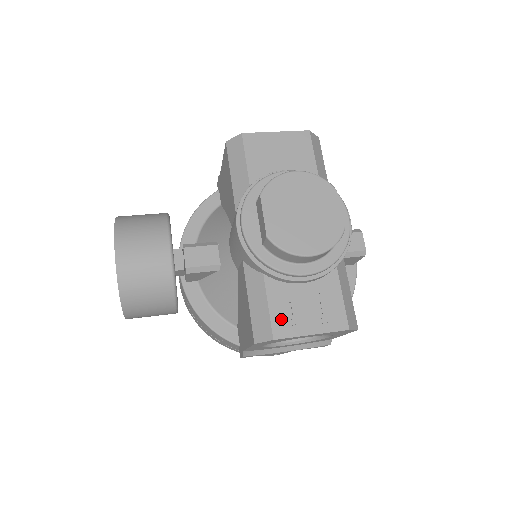
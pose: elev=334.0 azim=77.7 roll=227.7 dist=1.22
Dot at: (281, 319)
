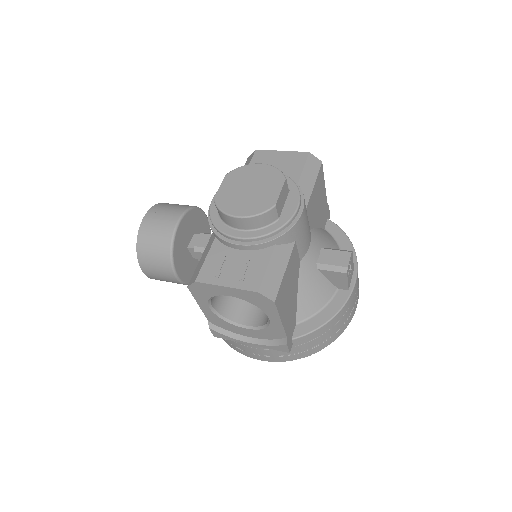
Dot at: (209, 269)
